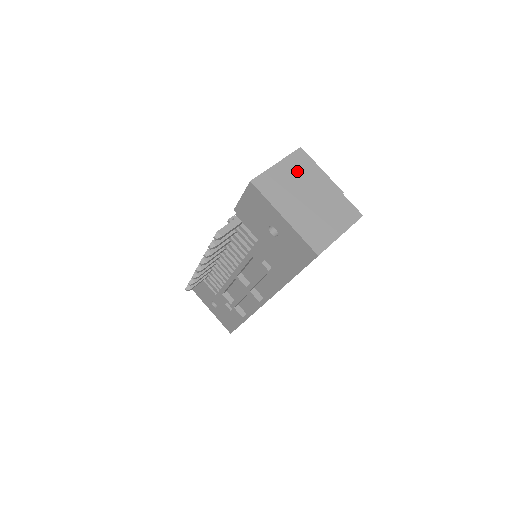
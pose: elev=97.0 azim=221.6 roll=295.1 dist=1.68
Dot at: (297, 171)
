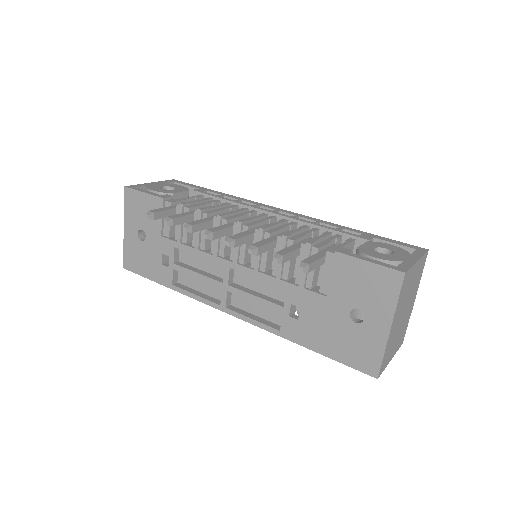
Dot at: (416, 277)
